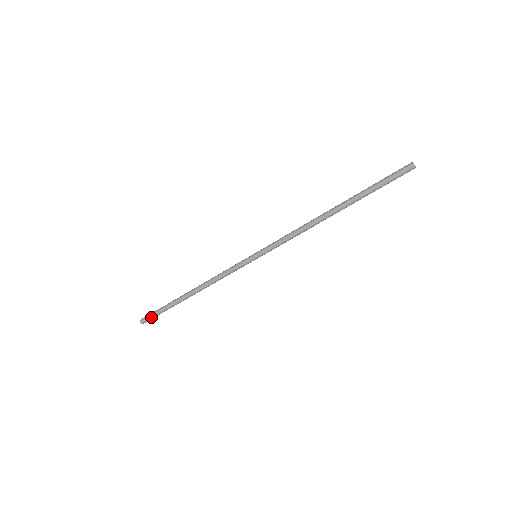
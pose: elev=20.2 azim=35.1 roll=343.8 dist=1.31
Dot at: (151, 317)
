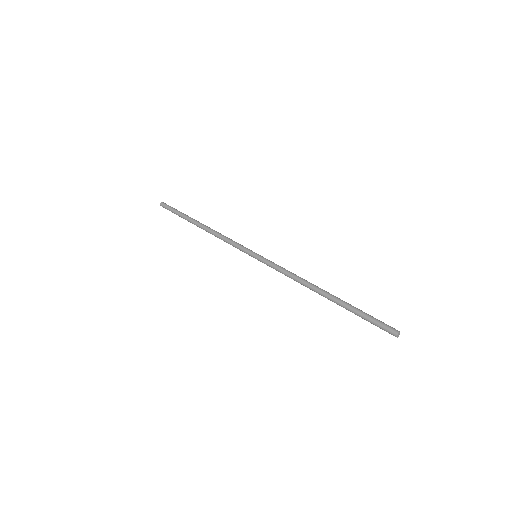
Dot at: (169, 210)
